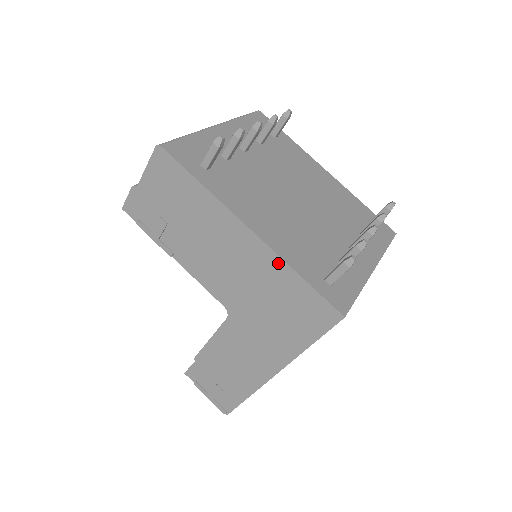
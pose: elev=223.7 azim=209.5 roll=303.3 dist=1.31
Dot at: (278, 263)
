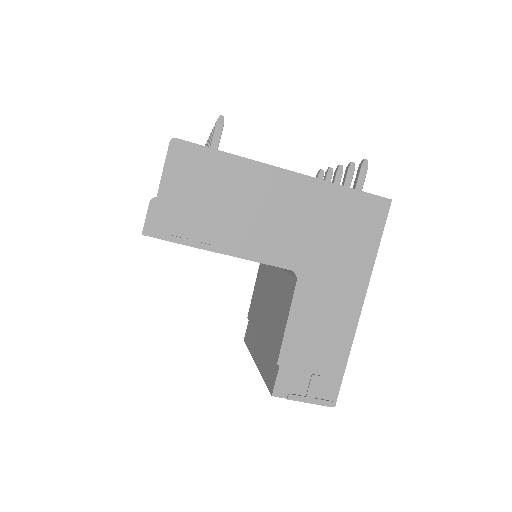
Dot at: (323, 187)
